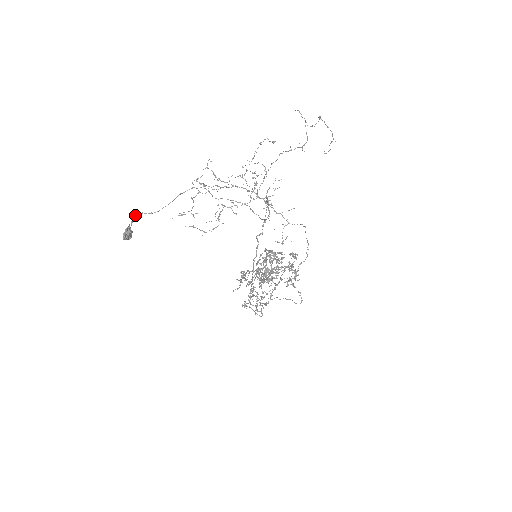
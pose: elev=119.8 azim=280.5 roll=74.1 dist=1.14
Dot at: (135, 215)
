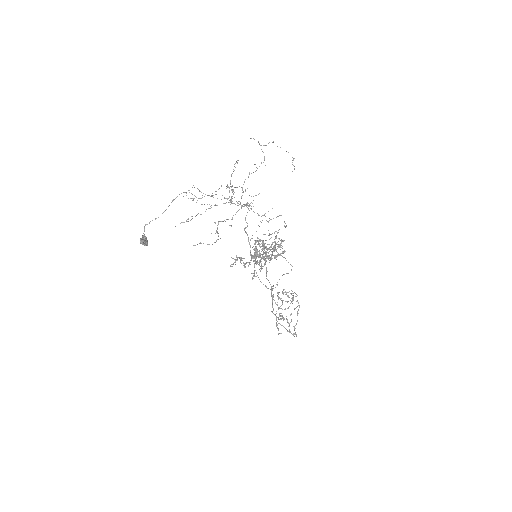
Dot at: (146, 224)
